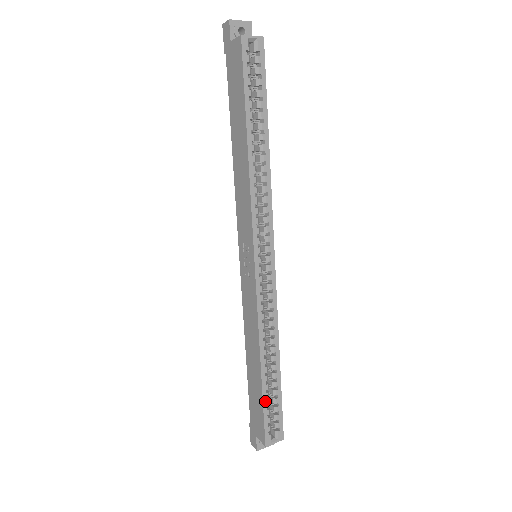
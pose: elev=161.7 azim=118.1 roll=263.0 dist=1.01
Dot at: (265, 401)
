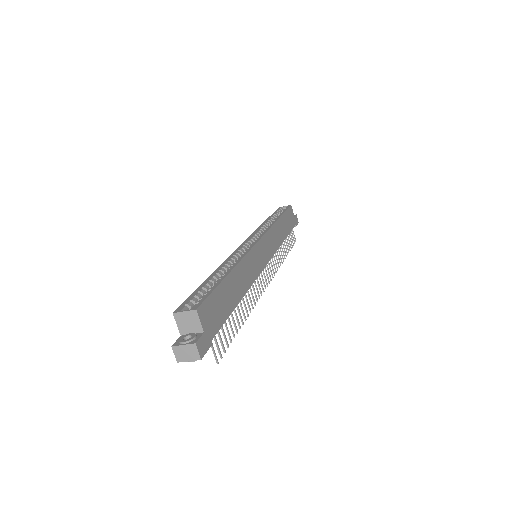
Dot at: (199, 289)
